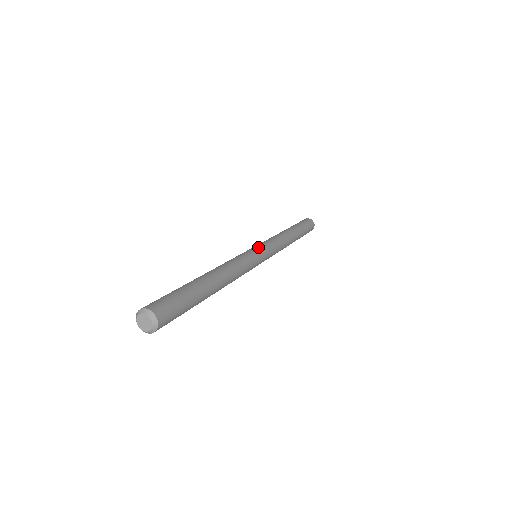
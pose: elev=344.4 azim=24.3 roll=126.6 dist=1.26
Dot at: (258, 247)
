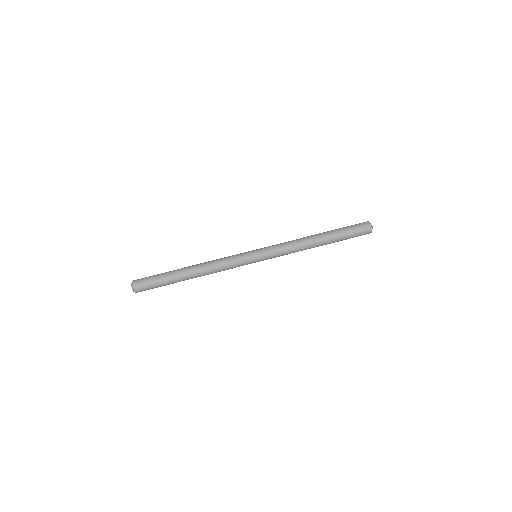
Dot at: (258, 257)
